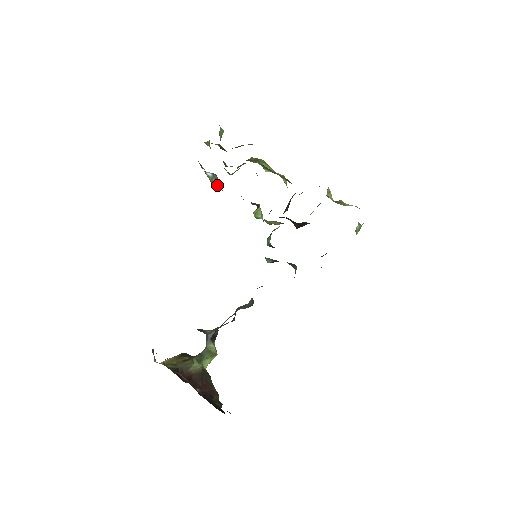
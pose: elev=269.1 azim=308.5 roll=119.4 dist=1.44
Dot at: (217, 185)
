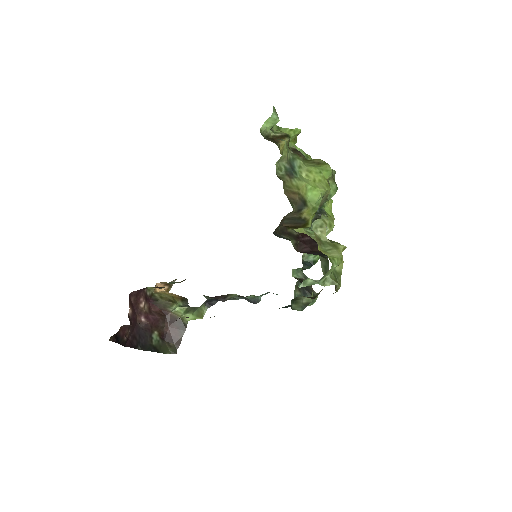
Dot at: occluded
